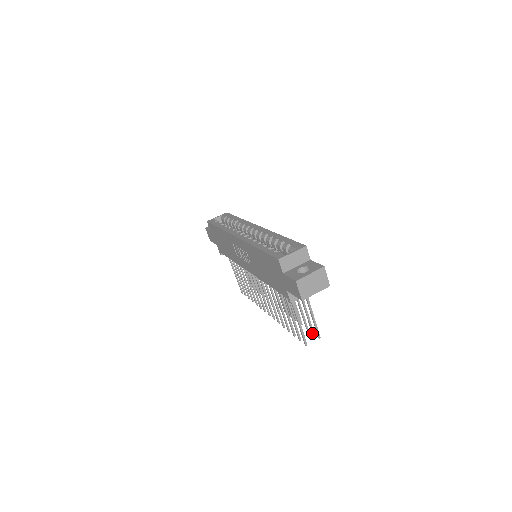
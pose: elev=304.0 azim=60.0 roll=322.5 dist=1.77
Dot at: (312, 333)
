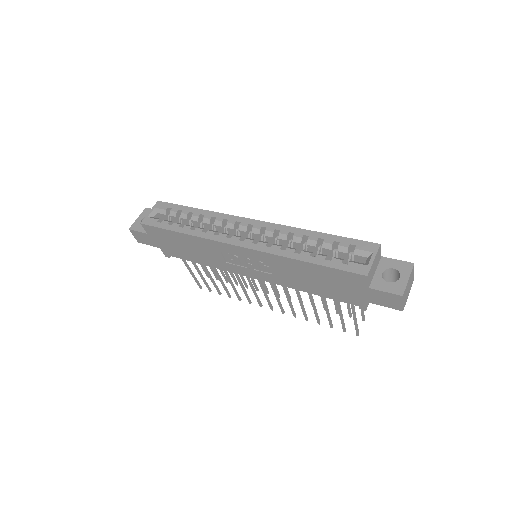
Dot at: (350, 317)
